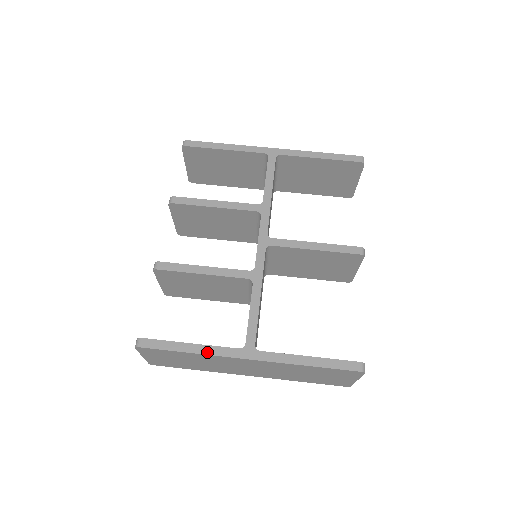
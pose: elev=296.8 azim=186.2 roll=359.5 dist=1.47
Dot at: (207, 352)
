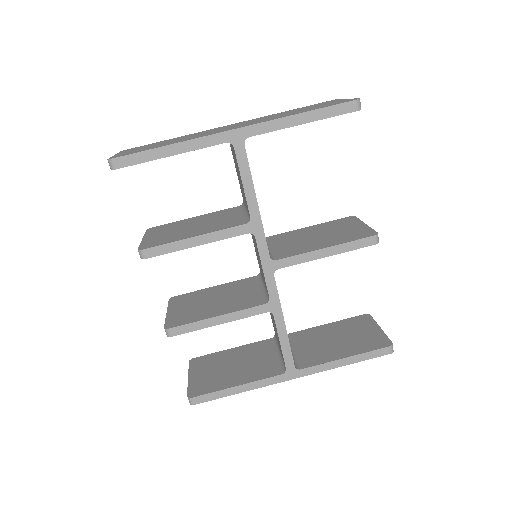
Dot at: (255, 387)
